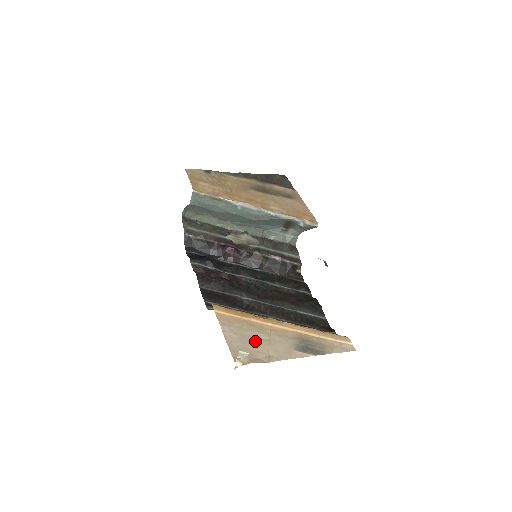
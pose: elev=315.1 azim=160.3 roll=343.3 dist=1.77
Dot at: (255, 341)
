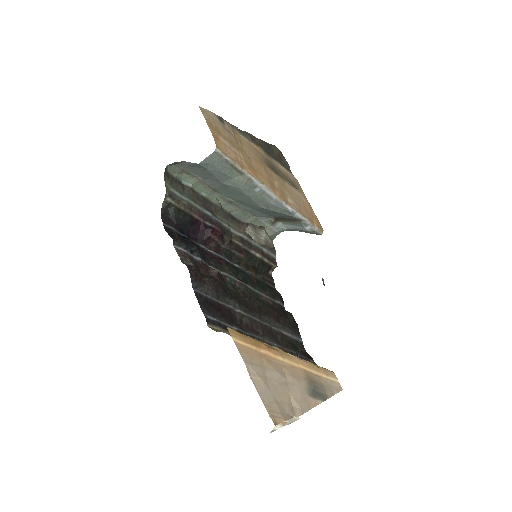
Dot at: (278, 387)
